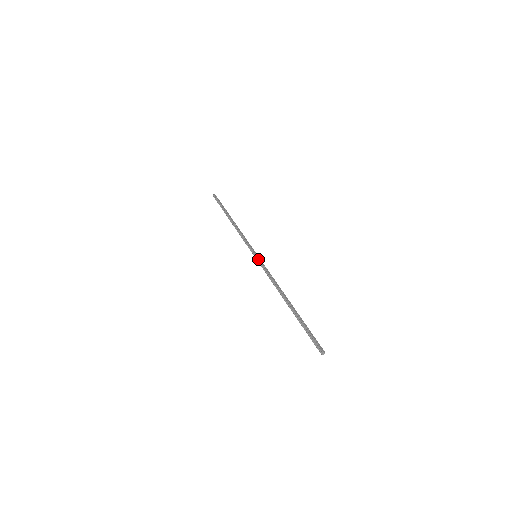
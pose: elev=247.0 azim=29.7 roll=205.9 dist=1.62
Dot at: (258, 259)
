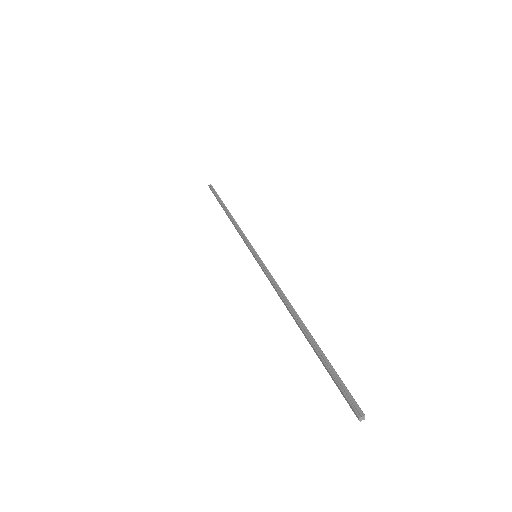
Dot at: occluded
